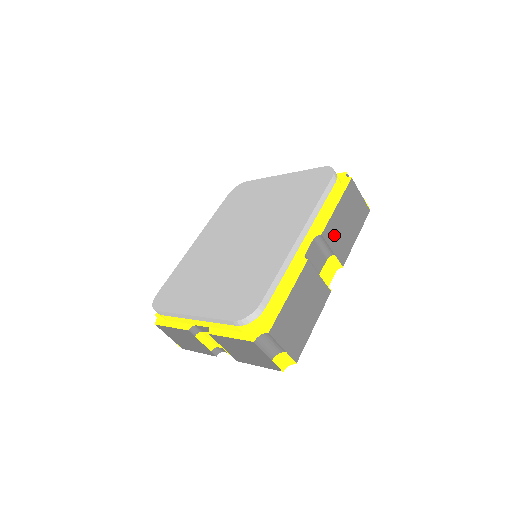
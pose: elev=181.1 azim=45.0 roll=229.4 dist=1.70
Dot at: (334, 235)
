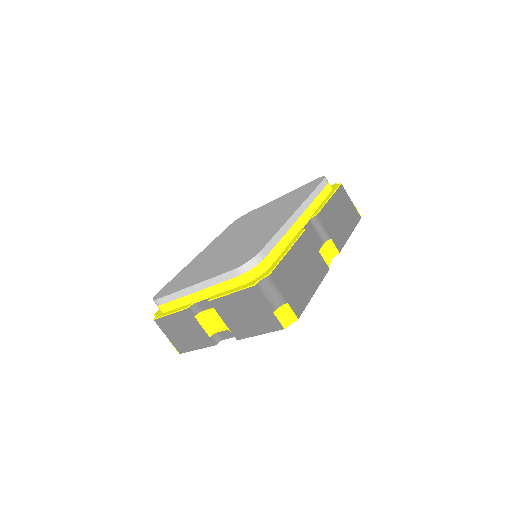
Dot at: (329, 222)
